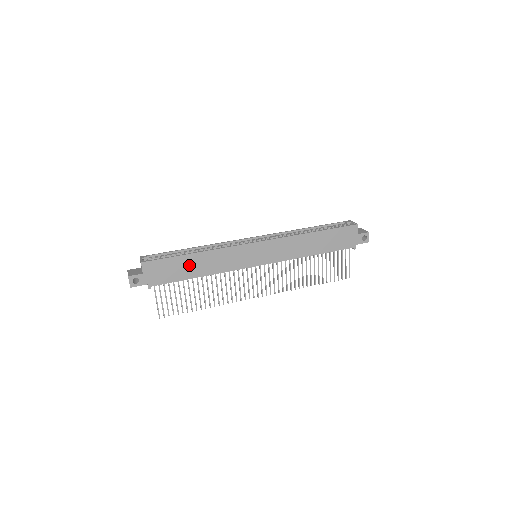
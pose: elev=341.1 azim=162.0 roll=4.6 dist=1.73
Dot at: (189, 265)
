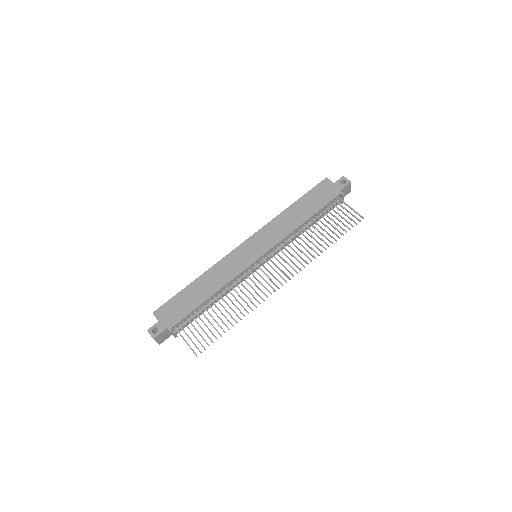
Dot at: (195, 292)
